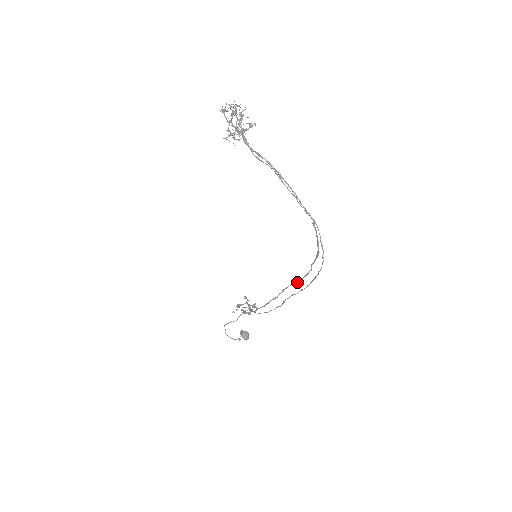
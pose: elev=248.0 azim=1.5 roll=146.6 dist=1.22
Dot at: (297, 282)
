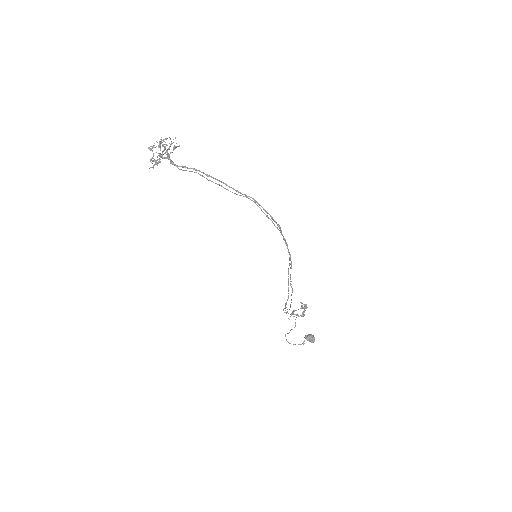
Dot at: occluded
